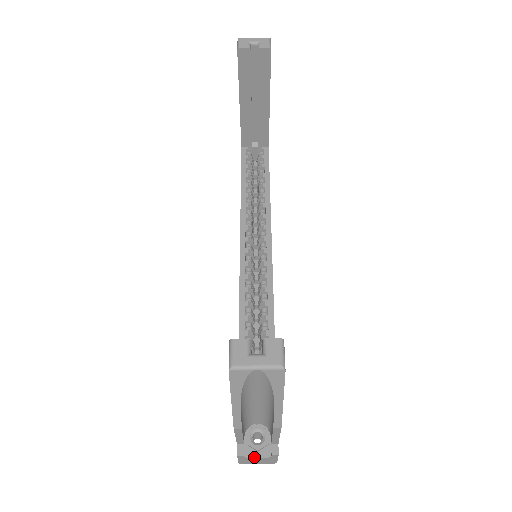
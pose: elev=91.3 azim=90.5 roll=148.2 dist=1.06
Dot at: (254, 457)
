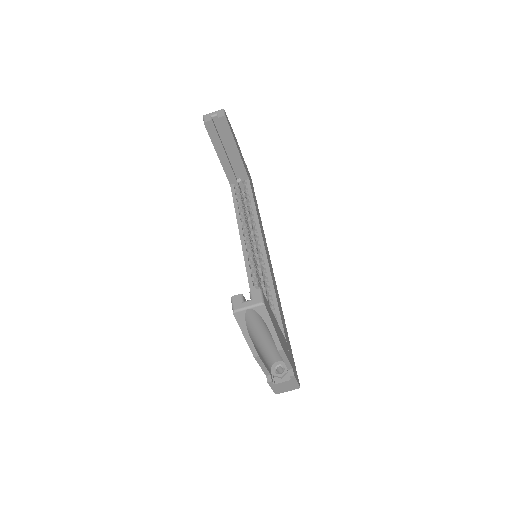
Dot at: (280, 382)
